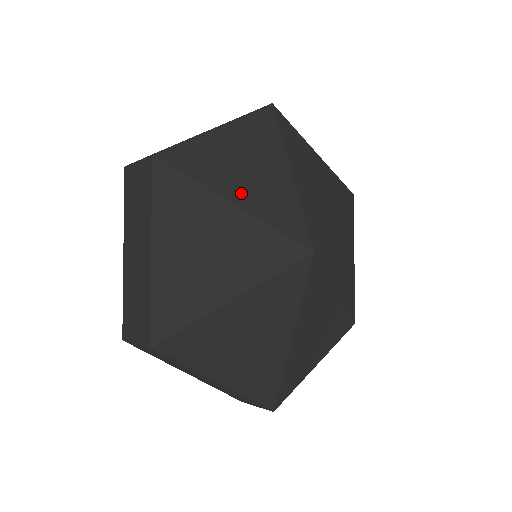
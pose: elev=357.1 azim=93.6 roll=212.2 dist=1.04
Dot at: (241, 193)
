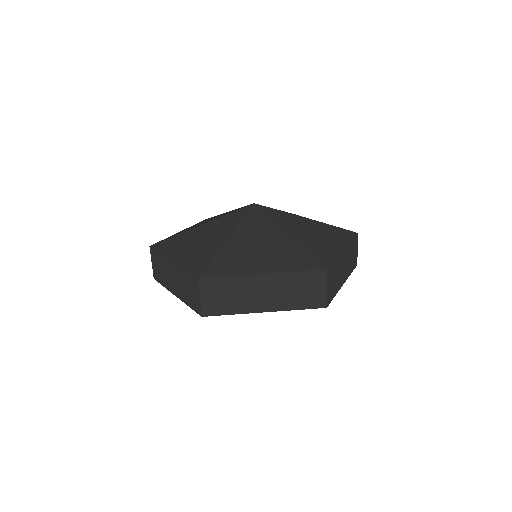
Dot at: occluded
